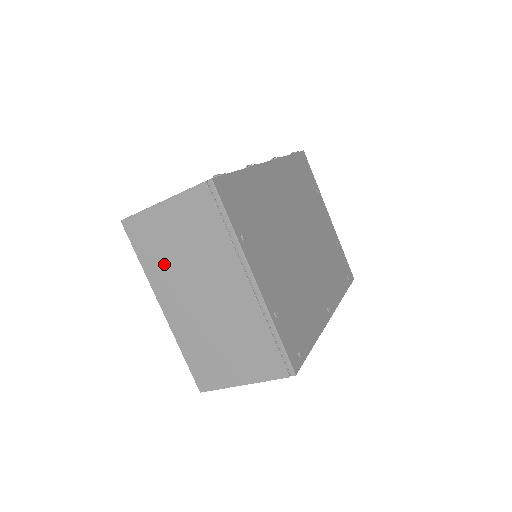
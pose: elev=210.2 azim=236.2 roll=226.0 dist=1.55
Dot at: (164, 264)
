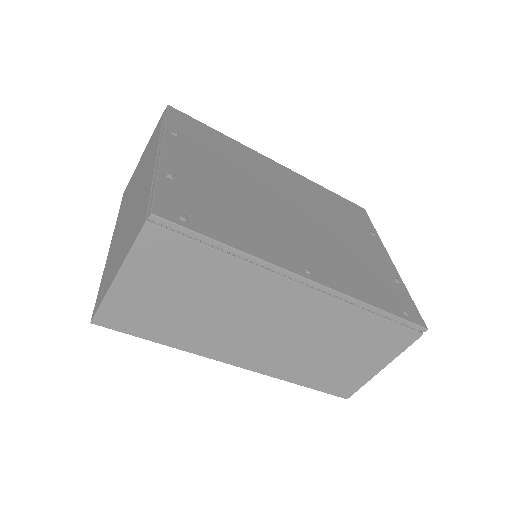
Dot at: occluded
